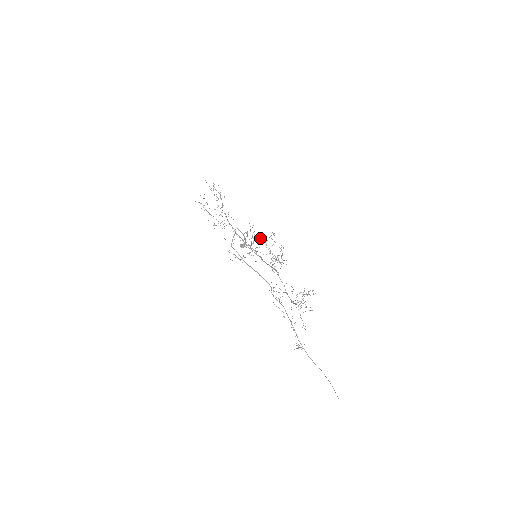
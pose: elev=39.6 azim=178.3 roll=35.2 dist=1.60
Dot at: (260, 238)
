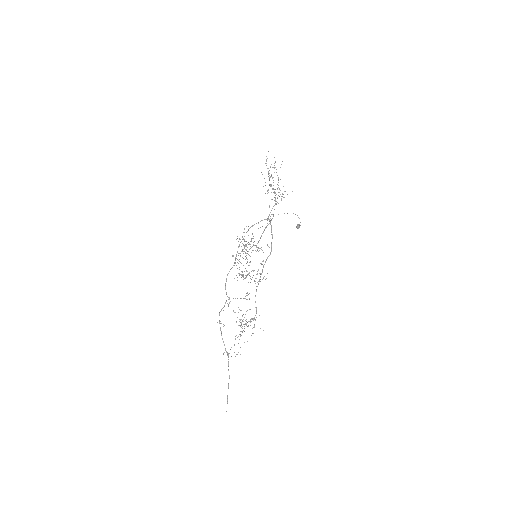
Dot at: occluded
